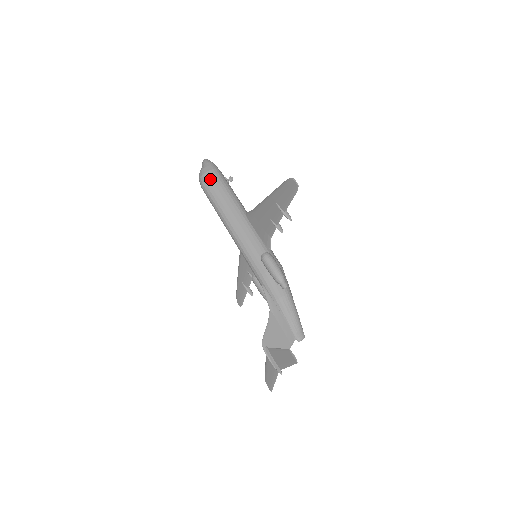
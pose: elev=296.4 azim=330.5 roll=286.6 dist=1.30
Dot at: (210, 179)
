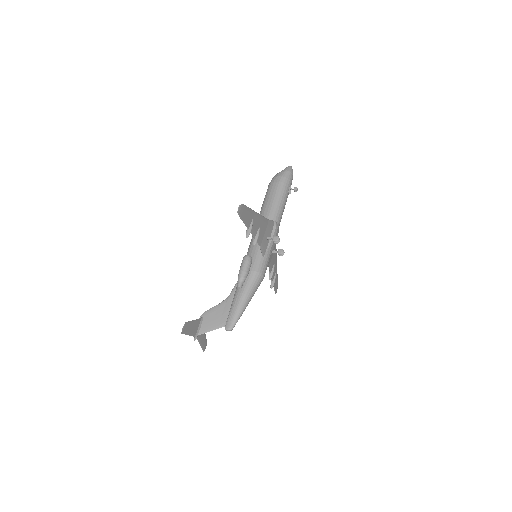
Dot at: (272, 183)
